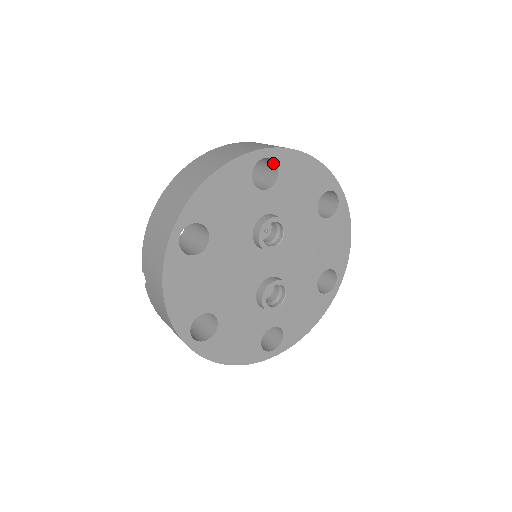
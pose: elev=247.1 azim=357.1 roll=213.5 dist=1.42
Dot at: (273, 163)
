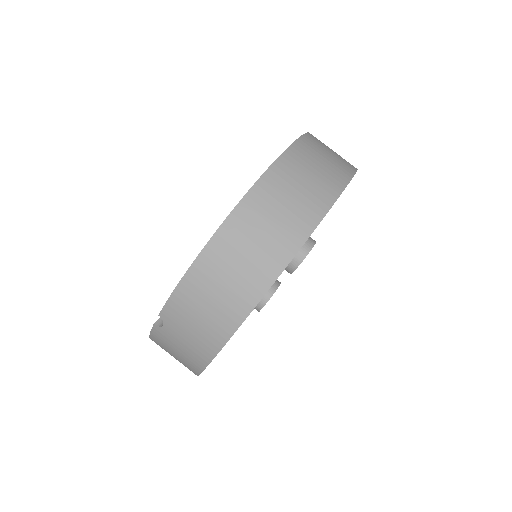
Dot at: occluded
